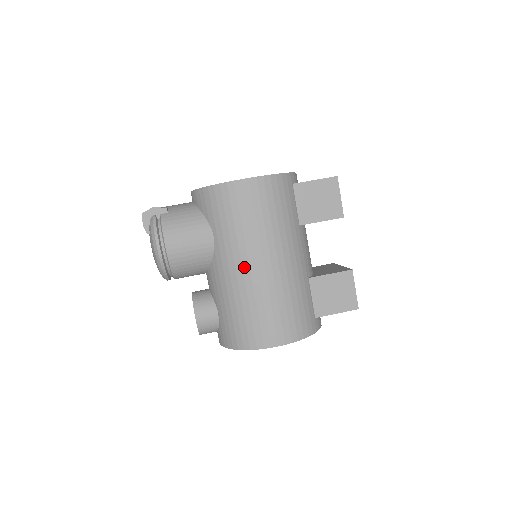
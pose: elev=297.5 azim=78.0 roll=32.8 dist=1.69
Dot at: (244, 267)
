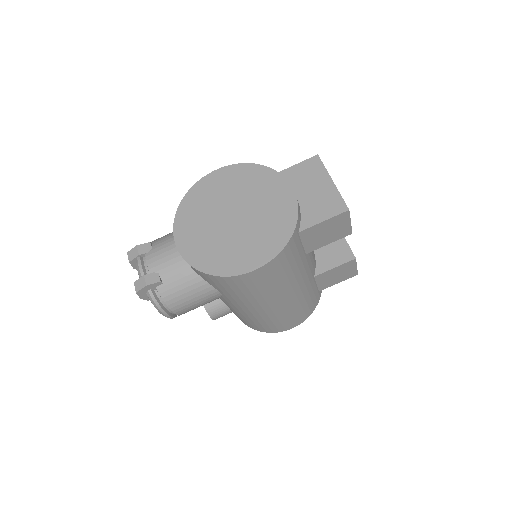
Dot at: (257, 309)
